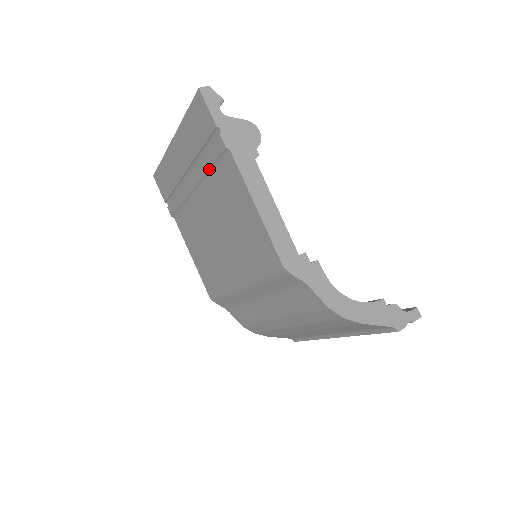
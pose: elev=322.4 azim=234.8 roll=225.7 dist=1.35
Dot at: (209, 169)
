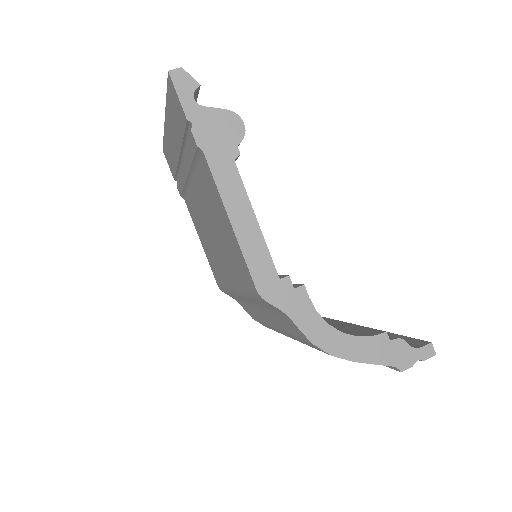
Dot at: (192, 163)
